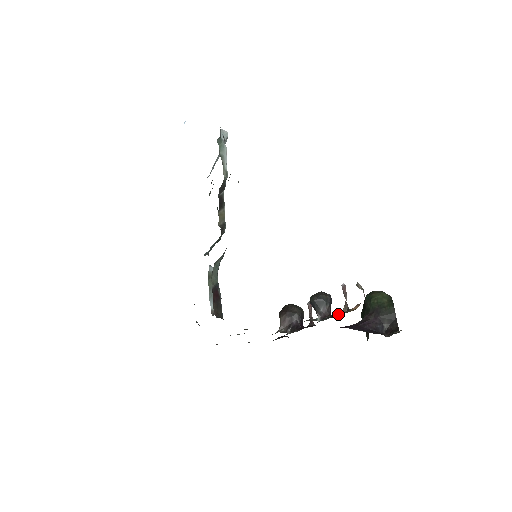
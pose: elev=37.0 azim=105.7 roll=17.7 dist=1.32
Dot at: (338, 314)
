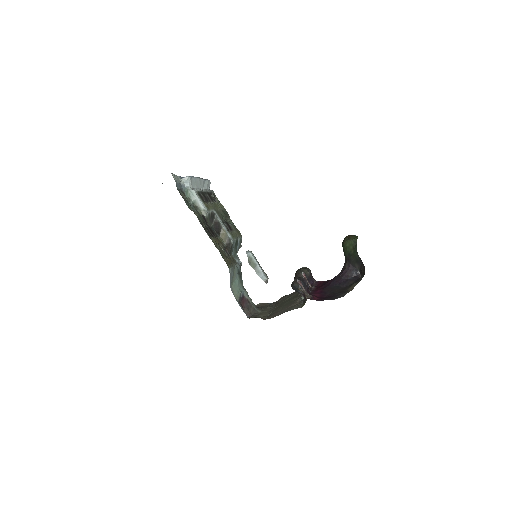
Dot at: (304, 301)
